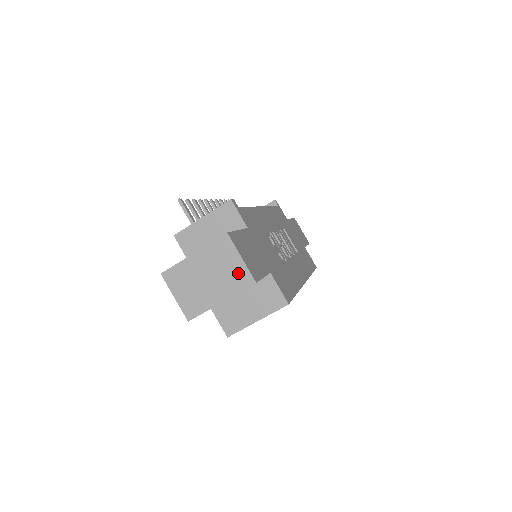
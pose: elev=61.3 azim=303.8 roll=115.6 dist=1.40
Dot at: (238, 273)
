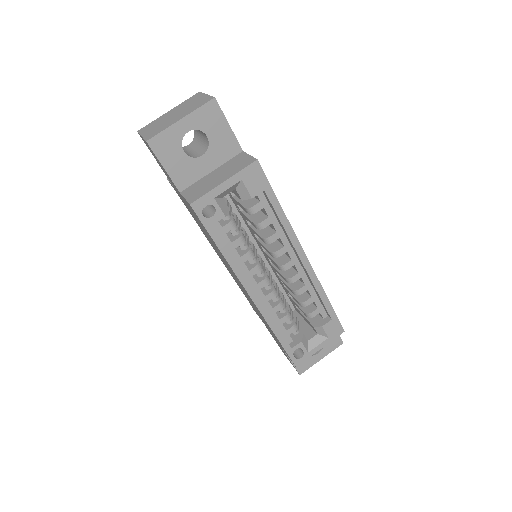
Dot at: (201, 101)
